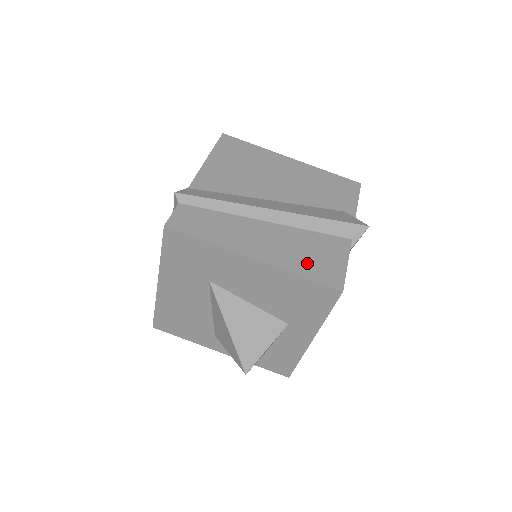
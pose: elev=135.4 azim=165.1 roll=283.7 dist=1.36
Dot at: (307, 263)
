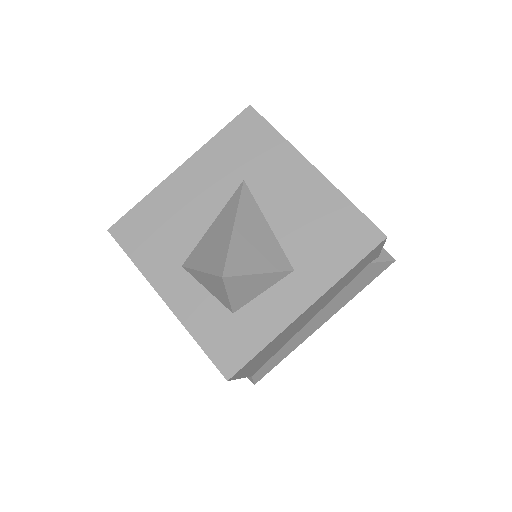
Dot at: occluded
